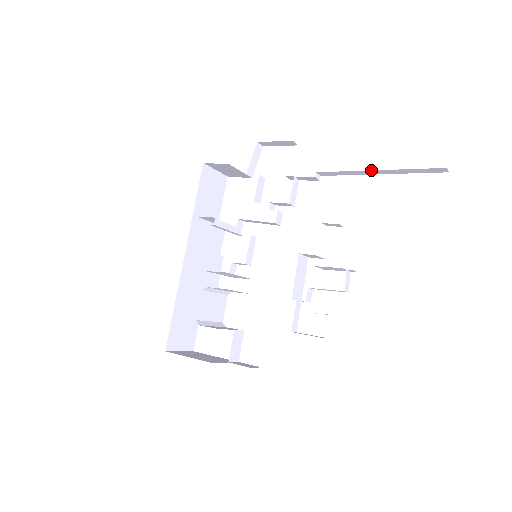
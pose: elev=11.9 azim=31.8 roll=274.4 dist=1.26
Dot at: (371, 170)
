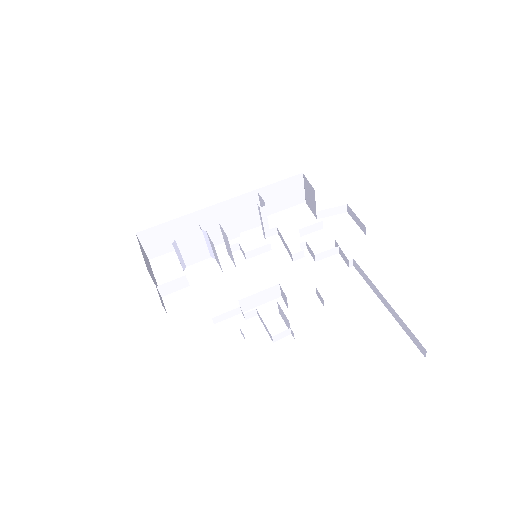
Dot at: occluded
